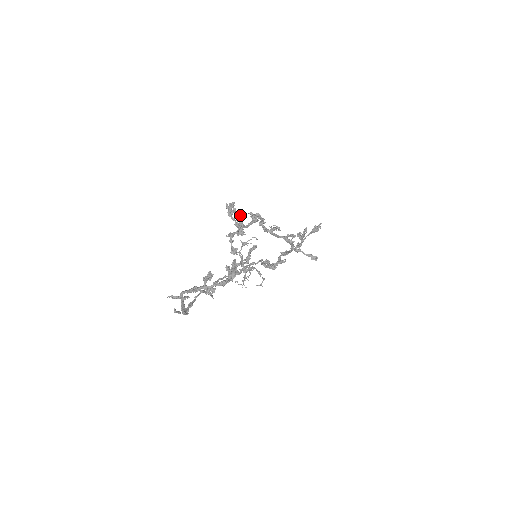
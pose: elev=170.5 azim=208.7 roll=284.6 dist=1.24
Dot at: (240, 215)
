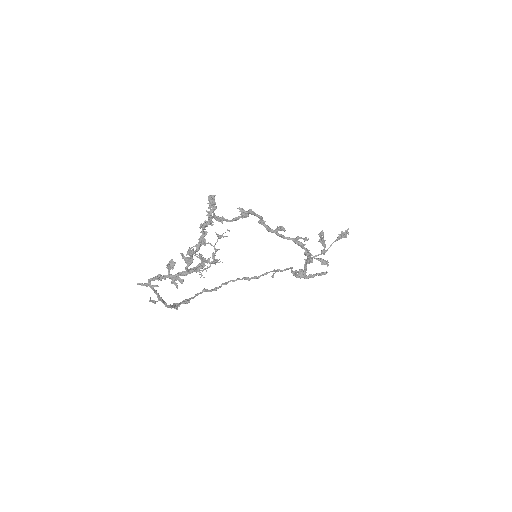
Dot at: (215, 206)
